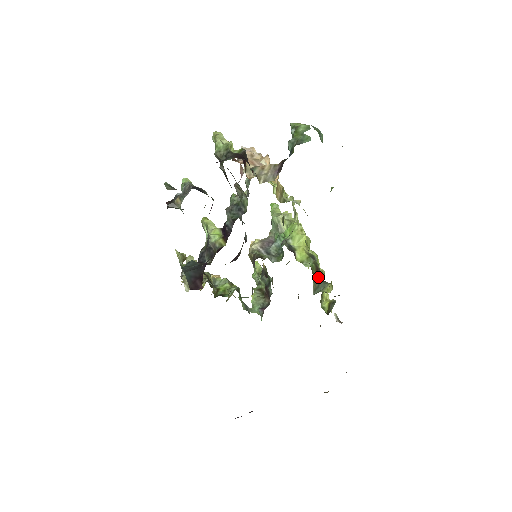
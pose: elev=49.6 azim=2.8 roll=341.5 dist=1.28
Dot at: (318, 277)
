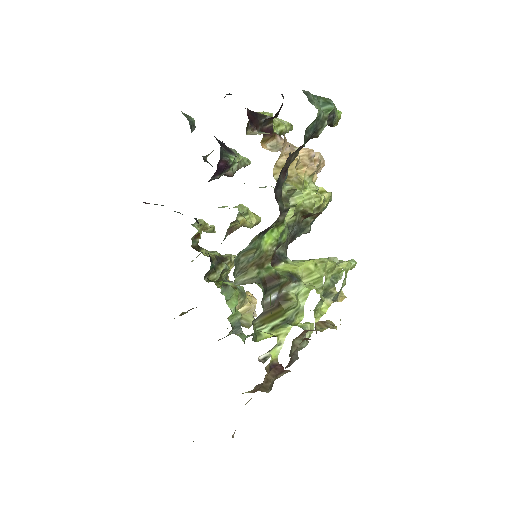
Dot at: (279, 297)
